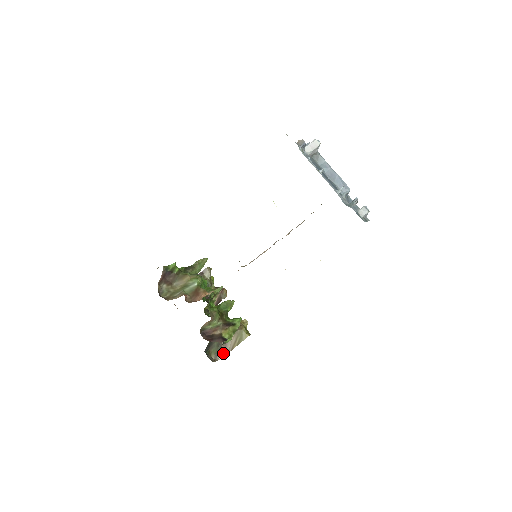
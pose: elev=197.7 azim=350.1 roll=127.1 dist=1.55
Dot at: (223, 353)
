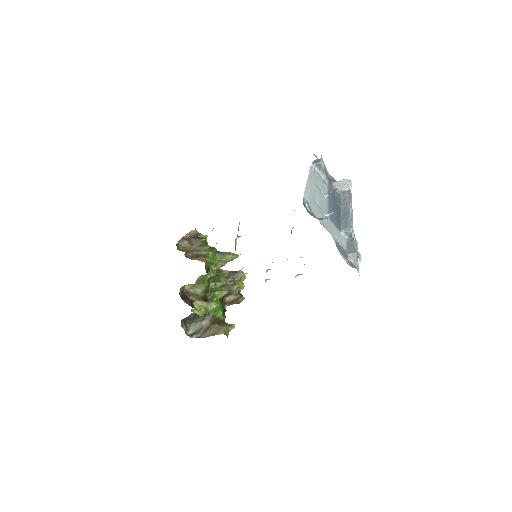
Dot at: (199, 336)
